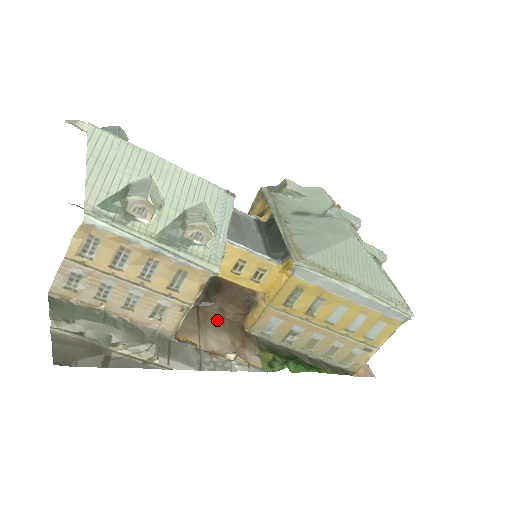
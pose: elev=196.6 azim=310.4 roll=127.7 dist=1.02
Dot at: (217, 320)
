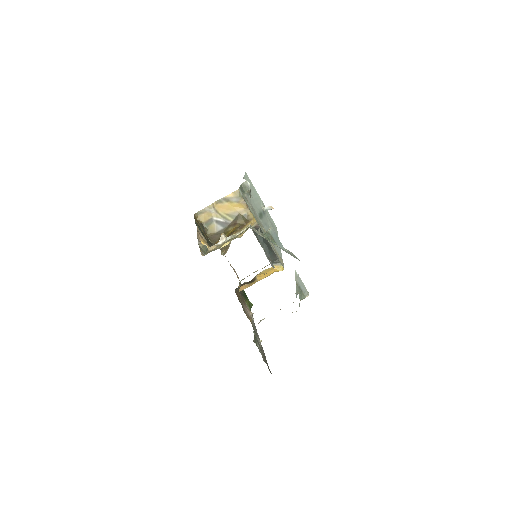
Dot at: (240, 296)
